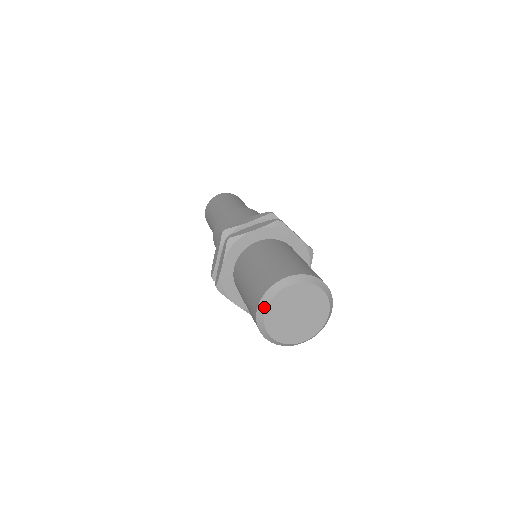
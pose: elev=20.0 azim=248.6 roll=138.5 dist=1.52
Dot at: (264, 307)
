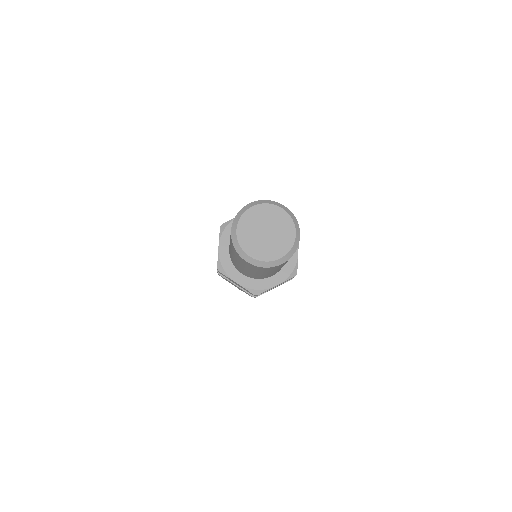
Dot at: (235, 227)
